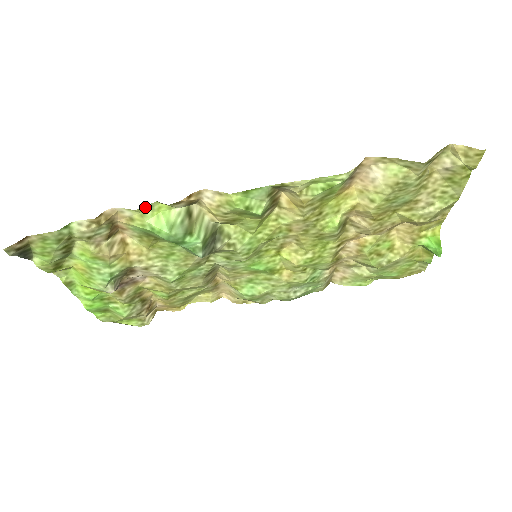
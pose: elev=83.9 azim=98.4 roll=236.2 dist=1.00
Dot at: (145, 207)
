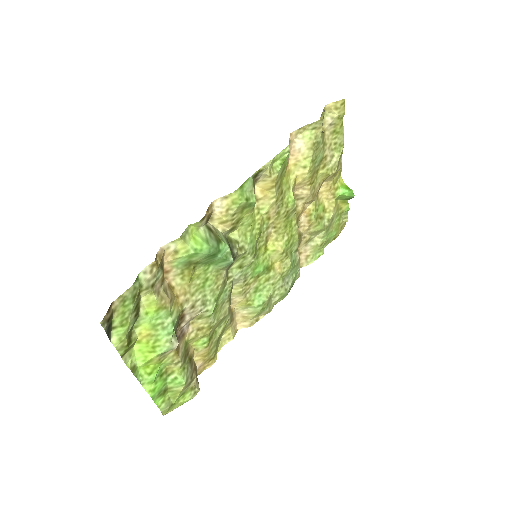
Dot at: (184, 233)
